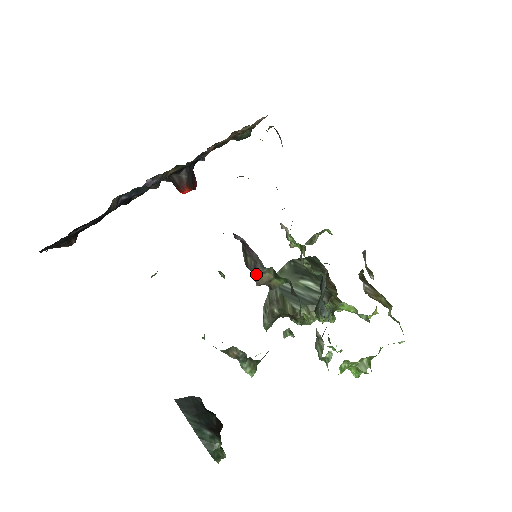
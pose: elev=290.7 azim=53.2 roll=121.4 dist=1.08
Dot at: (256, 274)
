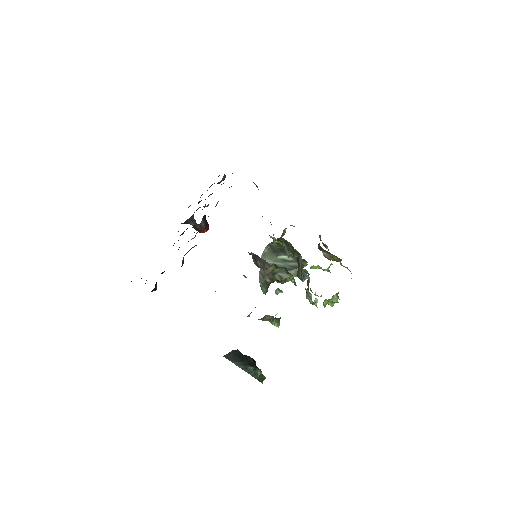
Dot at: (265, 270)
